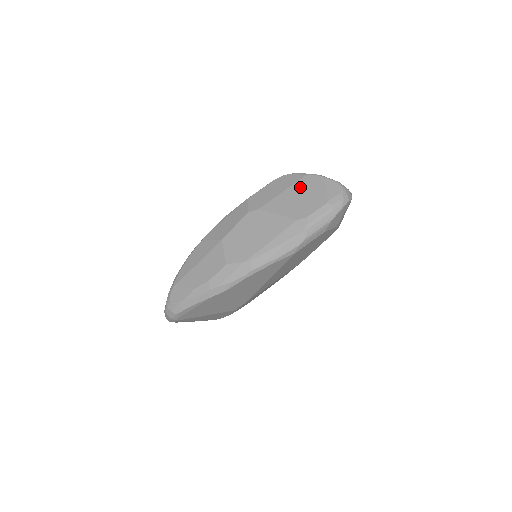
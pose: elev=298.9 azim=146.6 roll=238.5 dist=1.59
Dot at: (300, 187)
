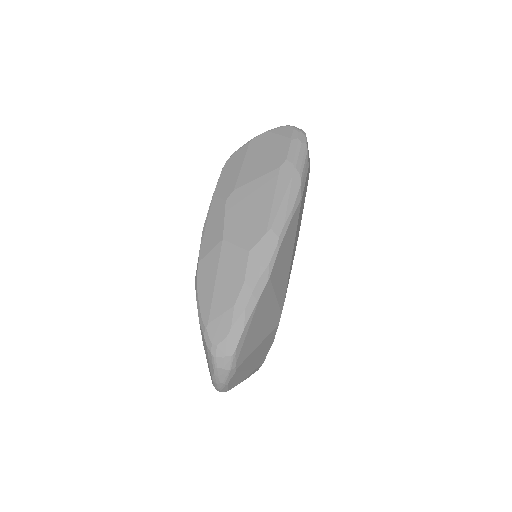
Dot at: (254, 151)
